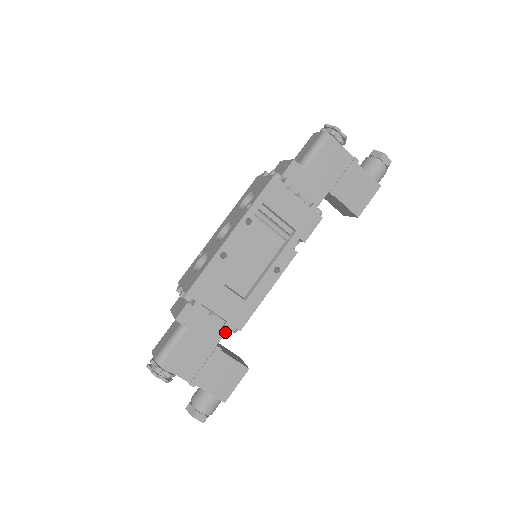
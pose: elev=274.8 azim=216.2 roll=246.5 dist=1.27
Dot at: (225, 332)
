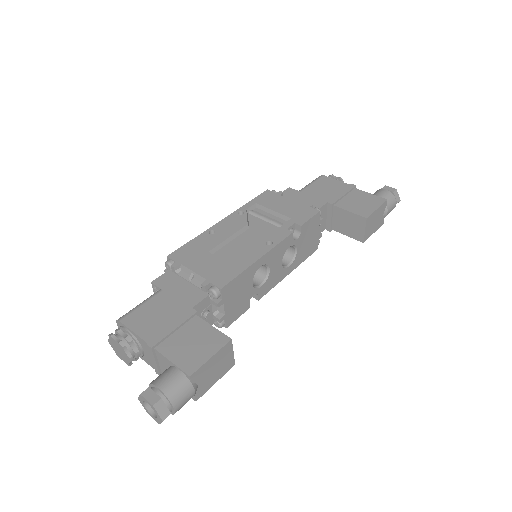
Dot at: (205, 297)
